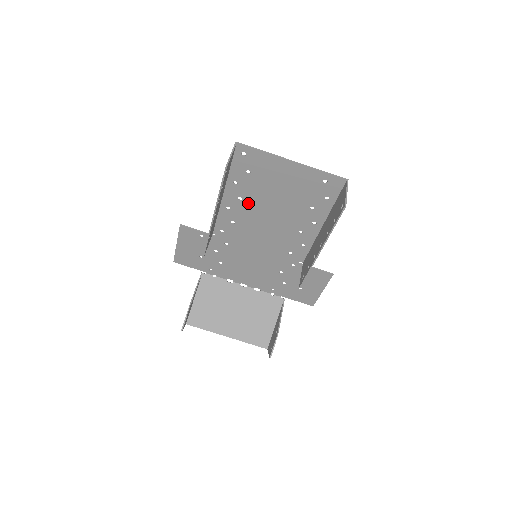
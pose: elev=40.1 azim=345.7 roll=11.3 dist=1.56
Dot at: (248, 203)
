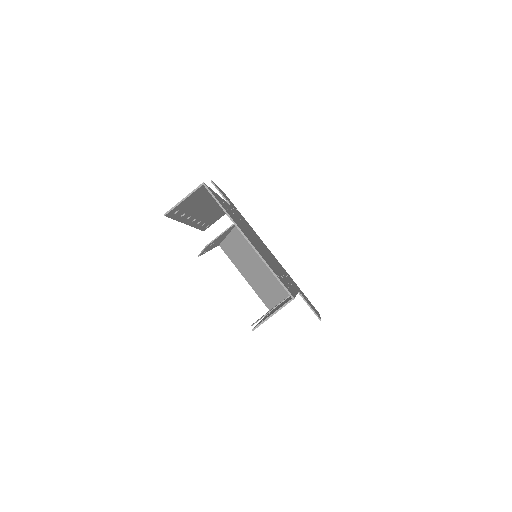
Dot at: occluded
